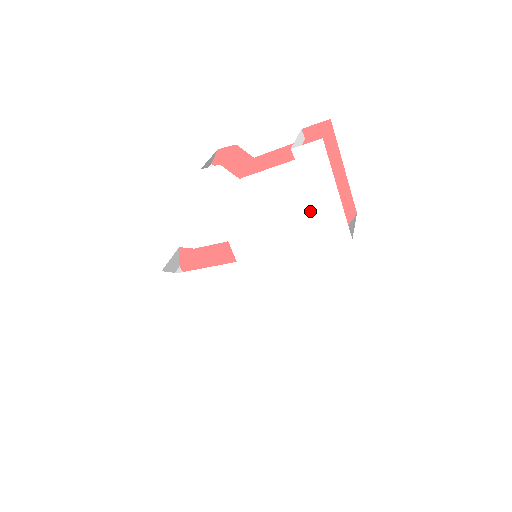
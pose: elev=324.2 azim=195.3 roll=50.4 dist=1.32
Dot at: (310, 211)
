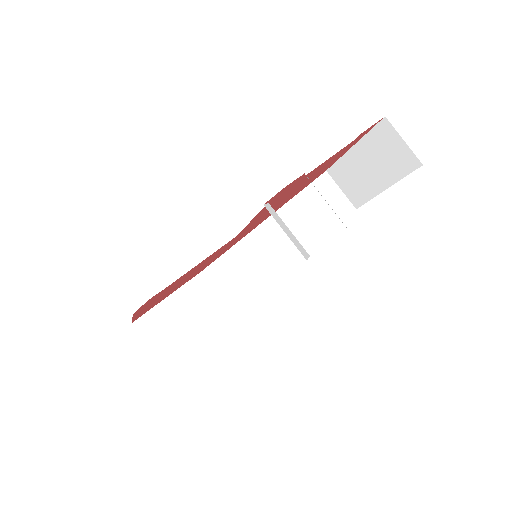
Dot at: occluded
